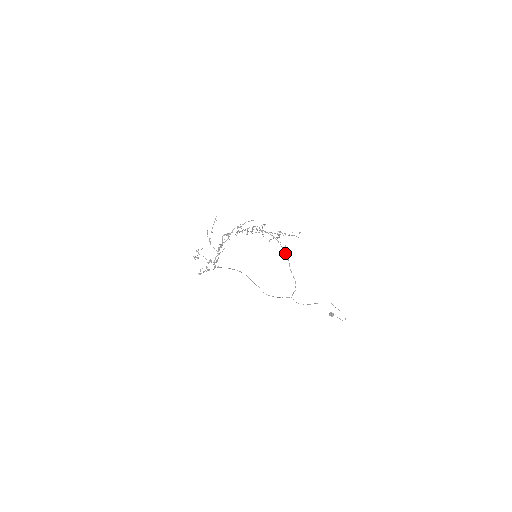
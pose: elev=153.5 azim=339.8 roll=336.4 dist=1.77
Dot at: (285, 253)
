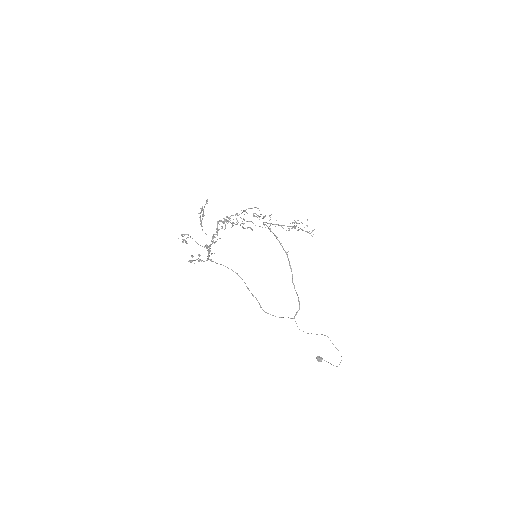
Dot at: (288, 259)
